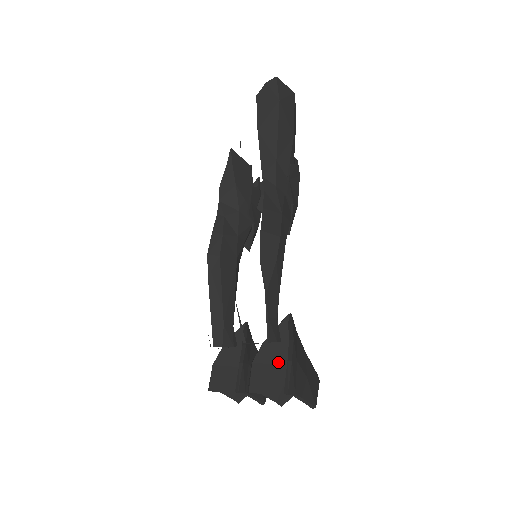
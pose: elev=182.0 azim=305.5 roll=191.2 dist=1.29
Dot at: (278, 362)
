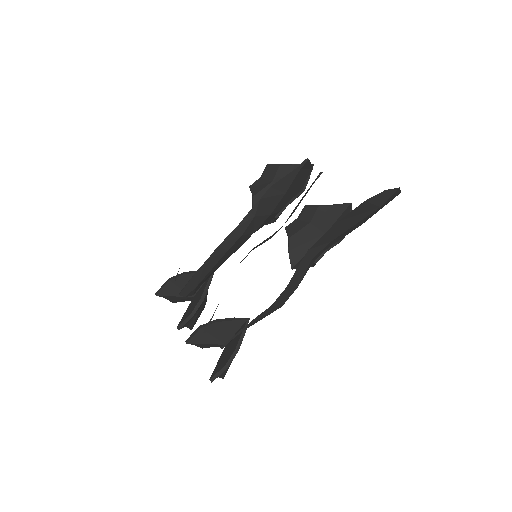
Dot at: (218, 338)
